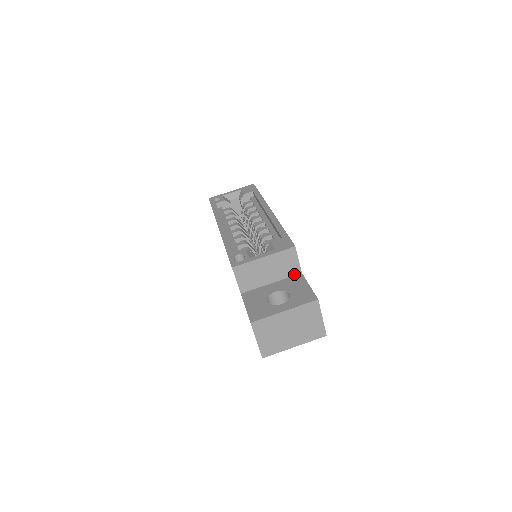
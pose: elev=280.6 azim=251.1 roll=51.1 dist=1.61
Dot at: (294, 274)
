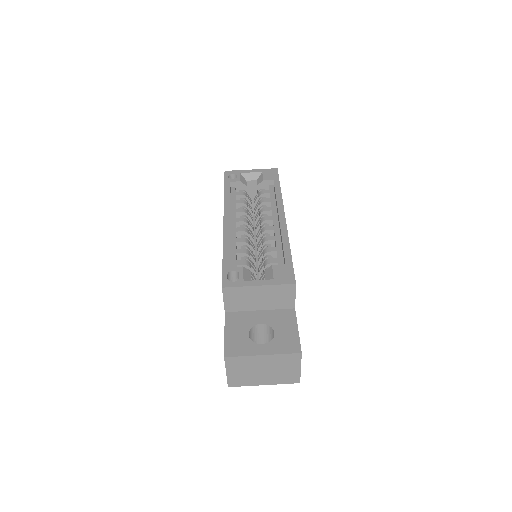
Dot at: (286, 307)
